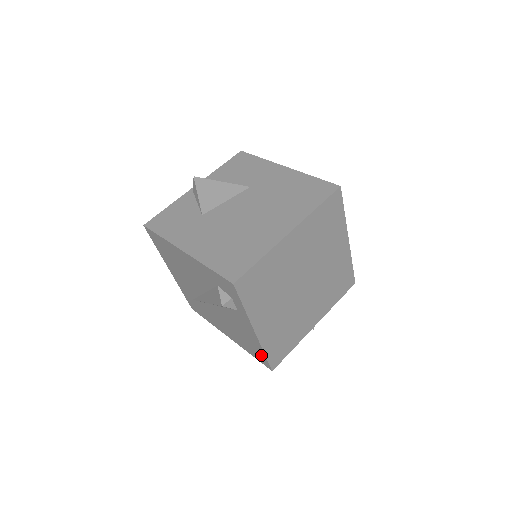
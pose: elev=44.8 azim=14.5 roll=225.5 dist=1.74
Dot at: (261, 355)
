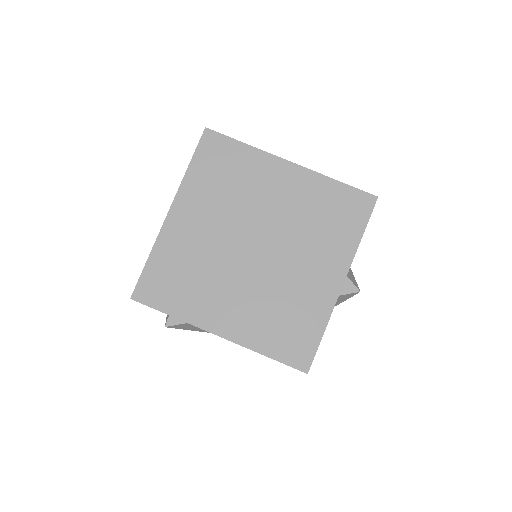
Dot at: occluded
